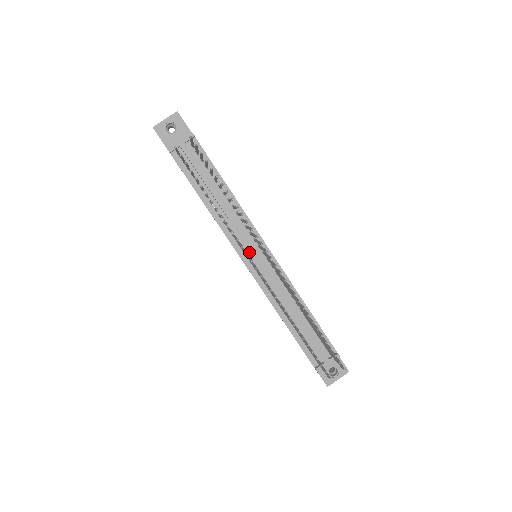
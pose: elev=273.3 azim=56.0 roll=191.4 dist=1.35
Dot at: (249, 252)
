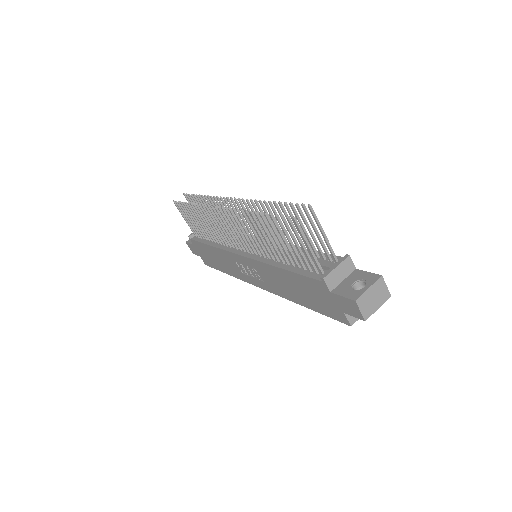
Dot at: occluded
